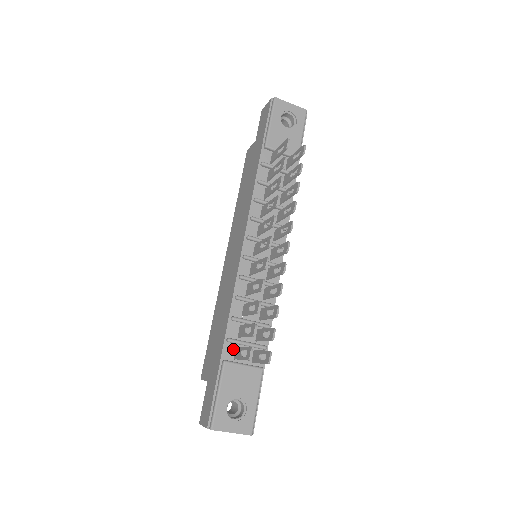
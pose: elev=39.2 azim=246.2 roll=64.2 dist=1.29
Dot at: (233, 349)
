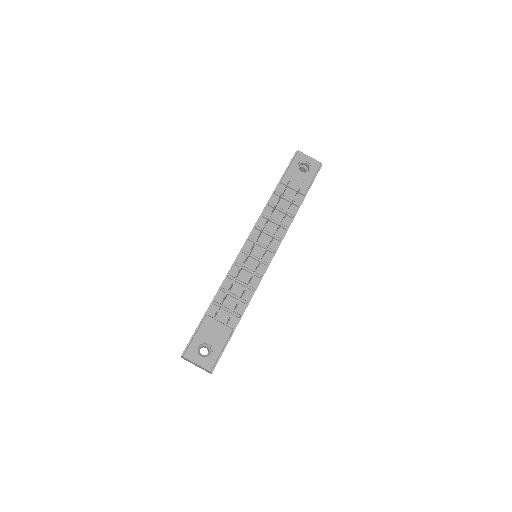
Dot at: (216, 310)
